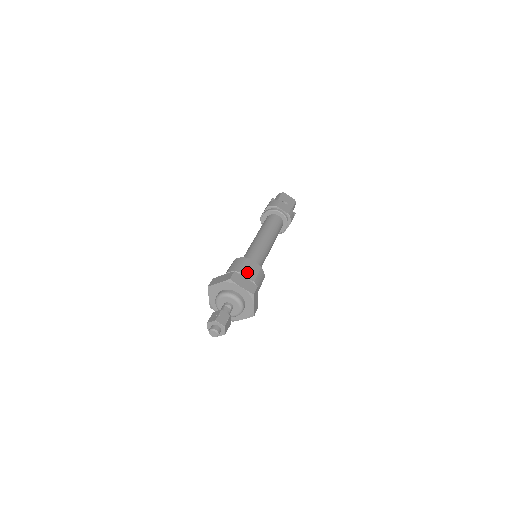
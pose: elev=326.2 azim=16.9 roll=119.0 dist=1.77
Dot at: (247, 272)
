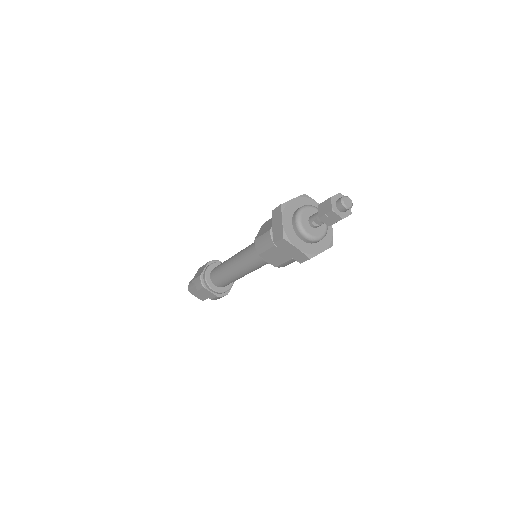
Dot at: occluded
